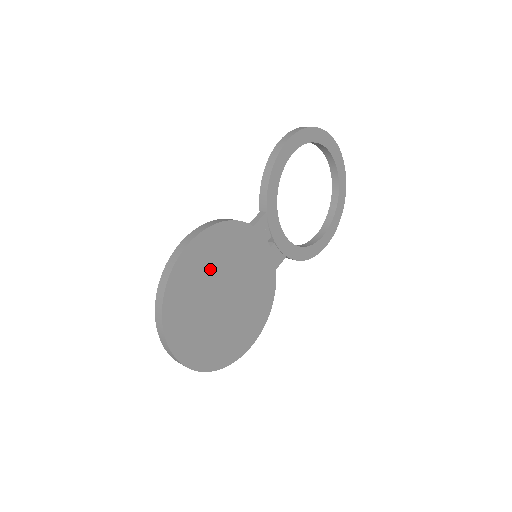
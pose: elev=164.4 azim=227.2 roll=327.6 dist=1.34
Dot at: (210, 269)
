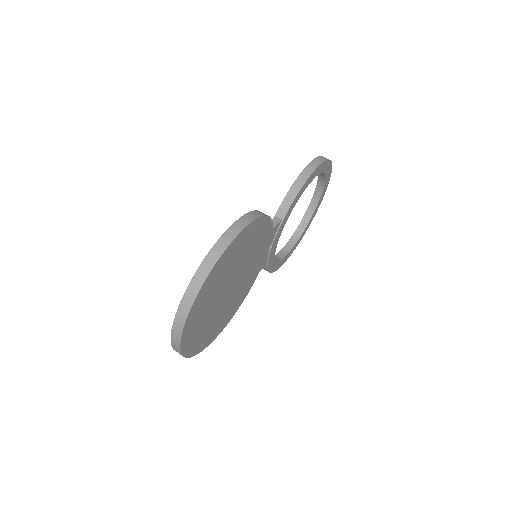
Dot at: (240, 256)
